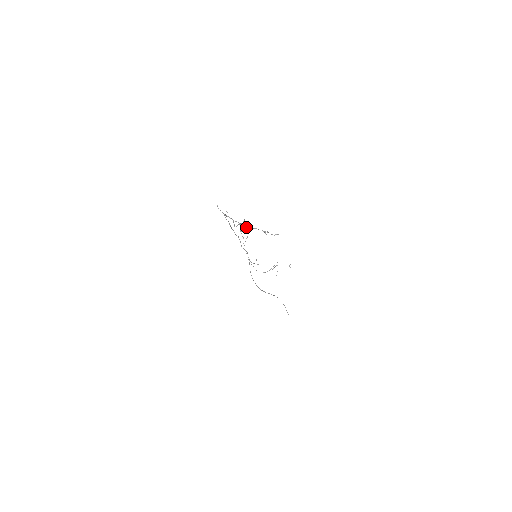
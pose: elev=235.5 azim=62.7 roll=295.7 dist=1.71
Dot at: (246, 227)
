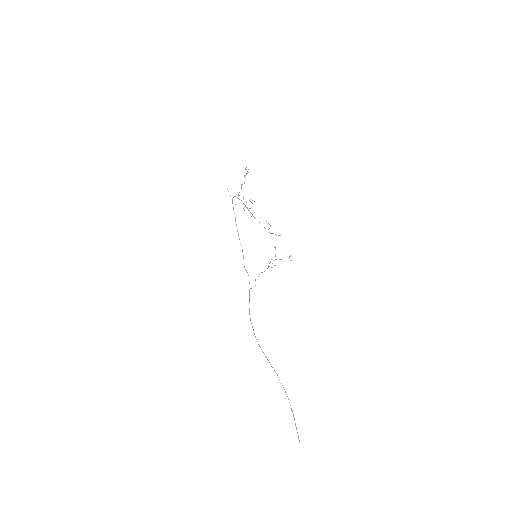
Dot at: (249, 208)
